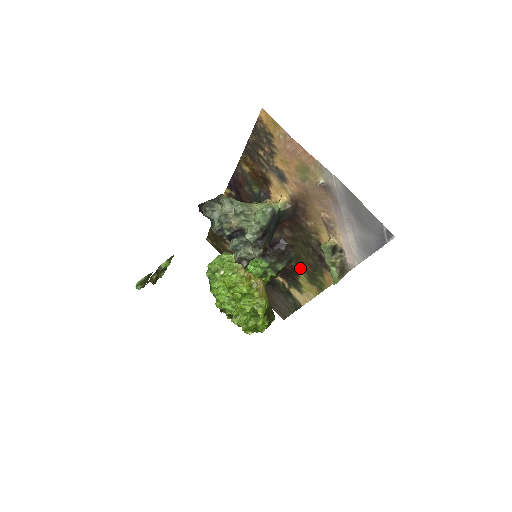
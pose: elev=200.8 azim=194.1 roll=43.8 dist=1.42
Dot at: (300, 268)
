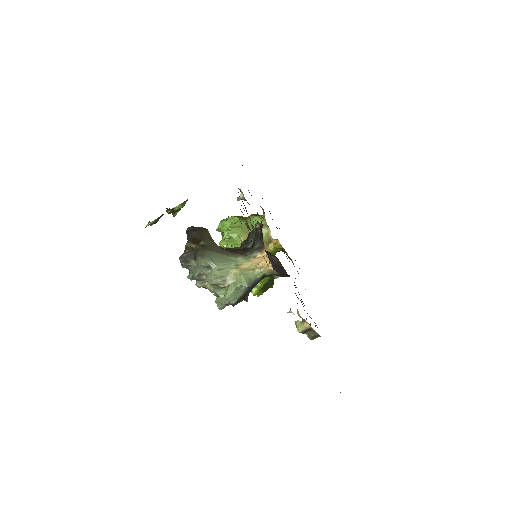
Dot at: occluded
